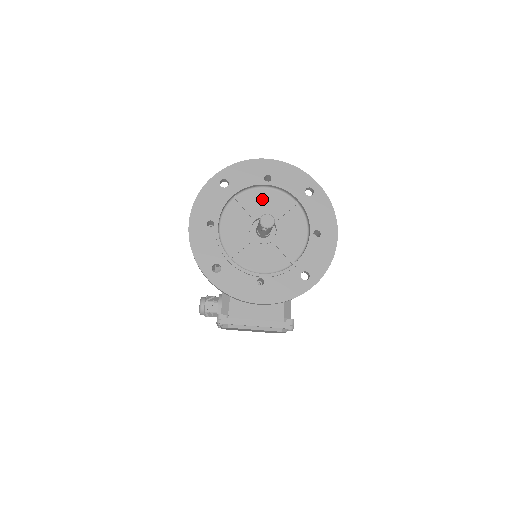
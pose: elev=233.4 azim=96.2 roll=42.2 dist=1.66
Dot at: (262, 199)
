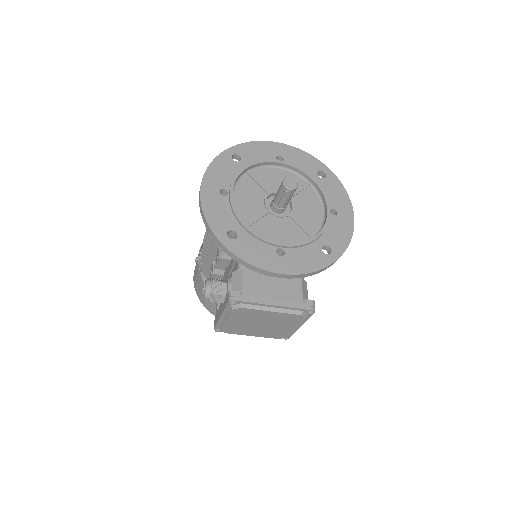
Dot at: (275, 177)
